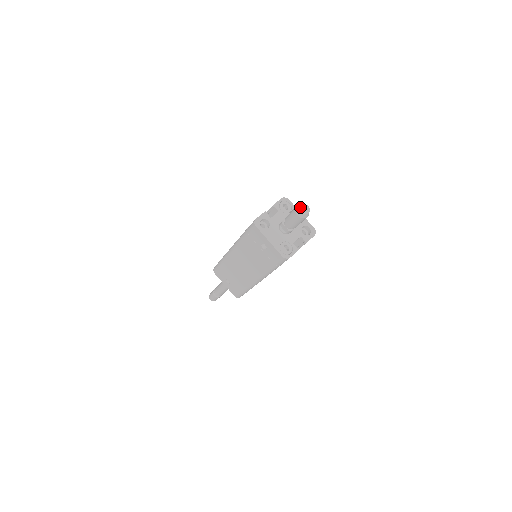
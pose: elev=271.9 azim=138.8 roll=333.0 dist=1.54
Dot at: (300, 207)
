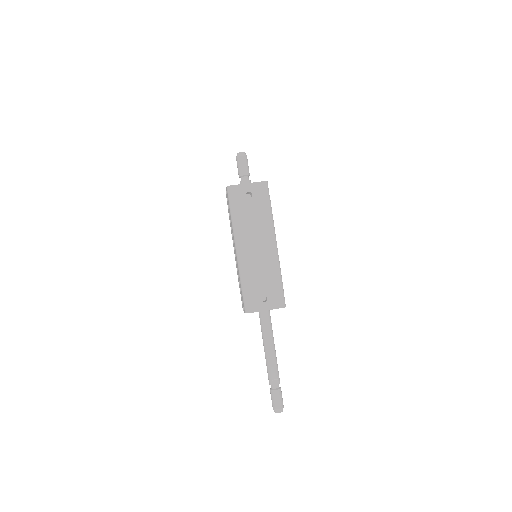
Dot at: (238, 153)
